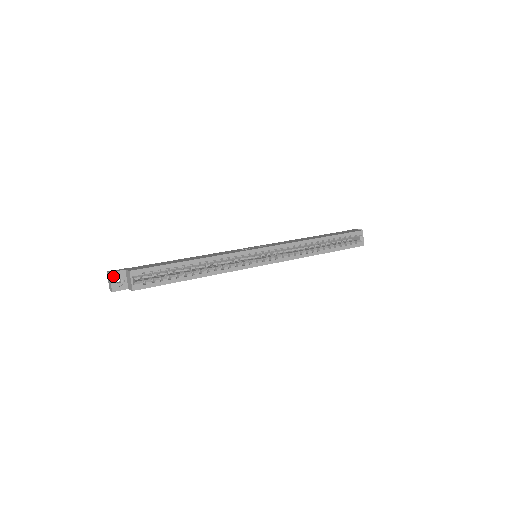
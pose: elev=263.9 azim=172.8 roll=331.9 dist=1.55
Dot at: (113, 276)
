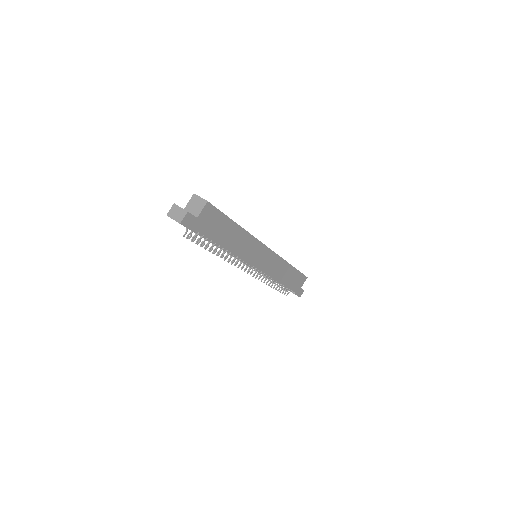
Dot at: occluded
